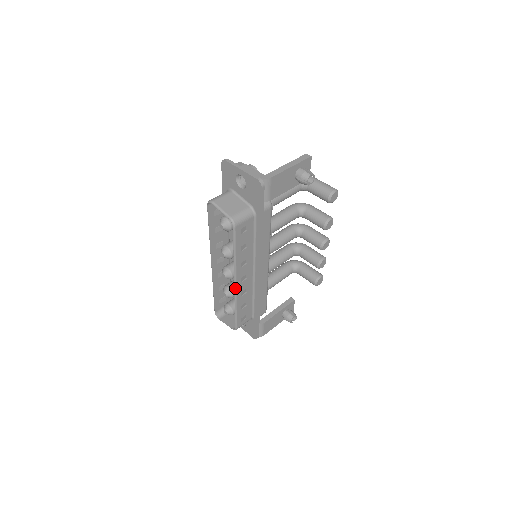
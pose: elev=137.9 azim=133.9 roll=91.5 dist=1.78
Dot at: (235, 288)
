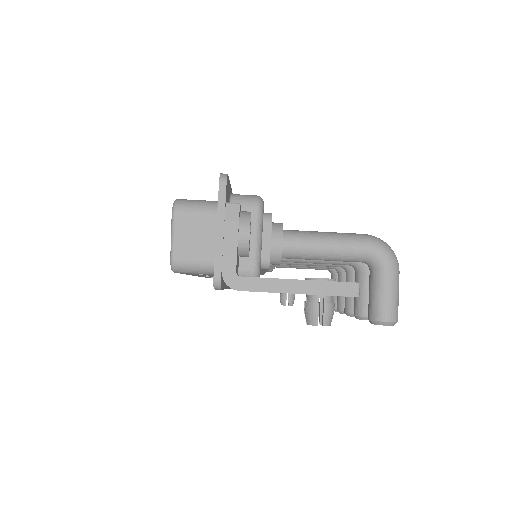
Dot at: occluded
